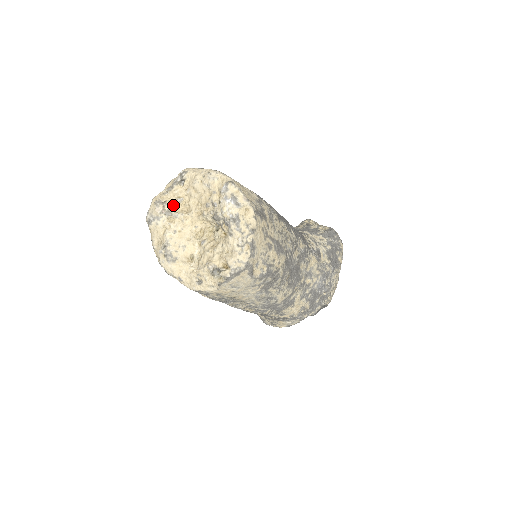
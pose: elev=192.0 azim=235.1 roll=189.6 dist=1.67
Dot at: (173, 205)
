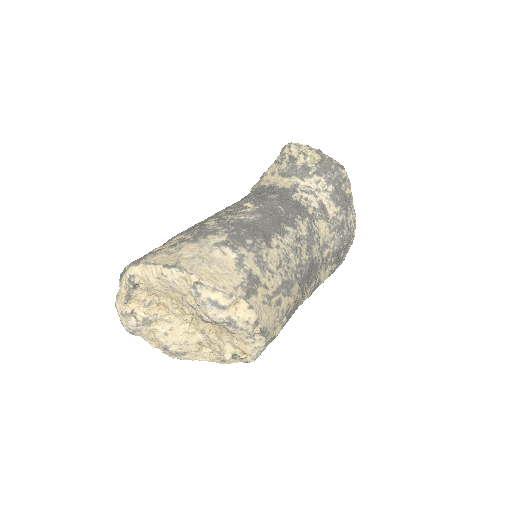
Dot at: (144, 309)
